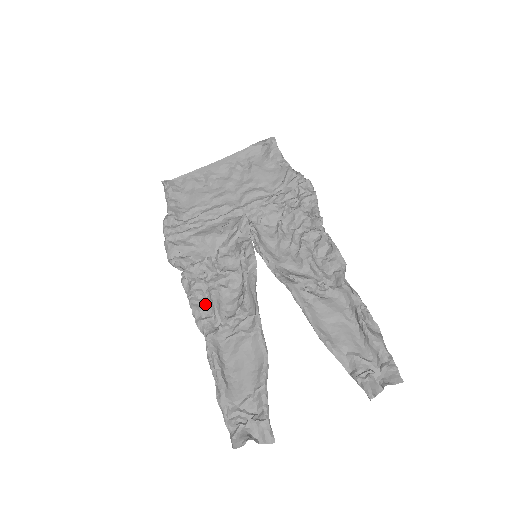
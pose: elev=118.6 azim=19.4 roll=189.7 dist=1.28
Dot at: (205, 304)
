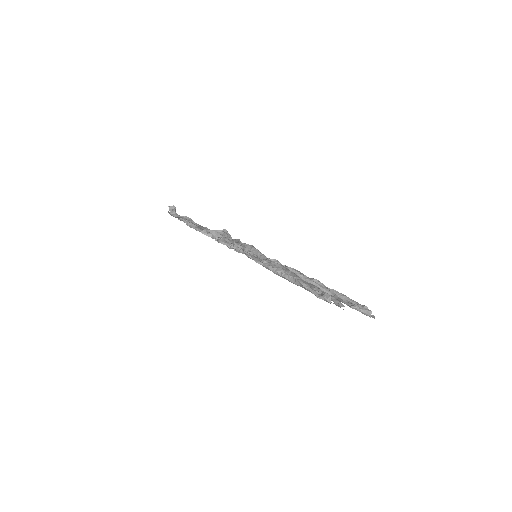
Dot at: occluded
